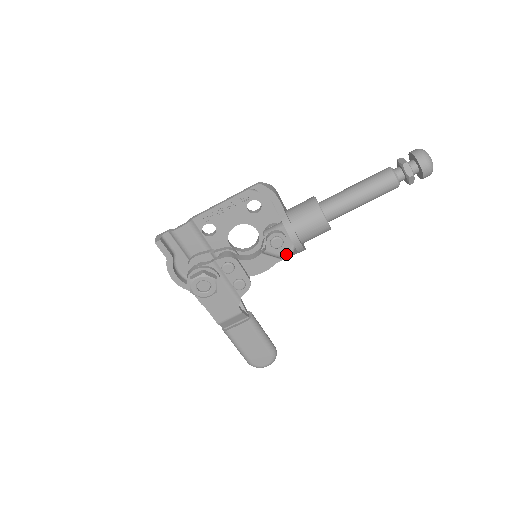
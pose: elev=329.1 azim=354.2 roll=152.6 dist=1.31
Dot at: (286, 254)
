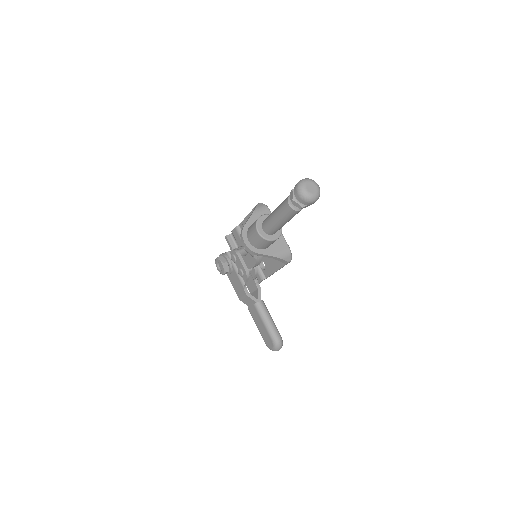
Dot at: occluded
